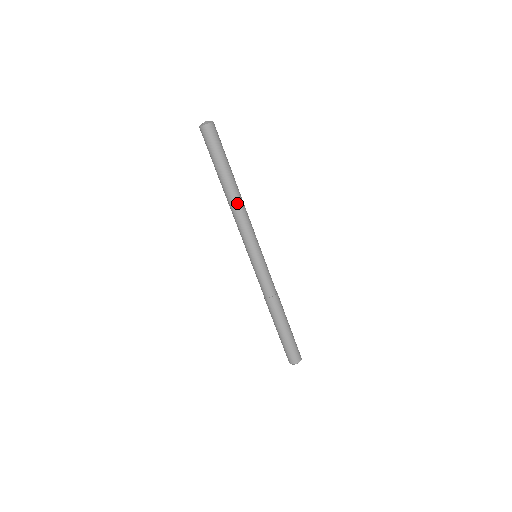
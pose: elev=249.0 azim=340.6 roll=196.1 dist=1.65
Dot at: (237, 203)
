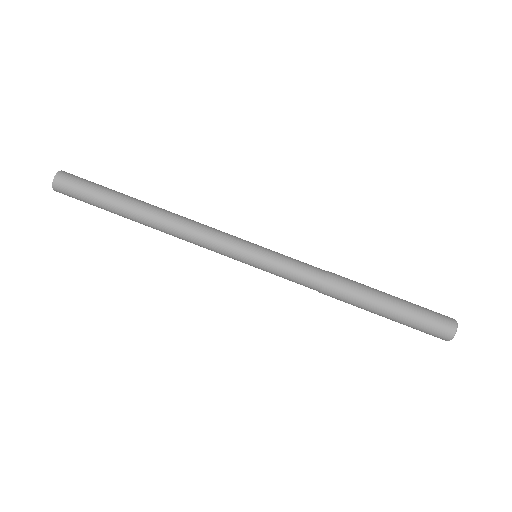
Dot at: (169, 219)
